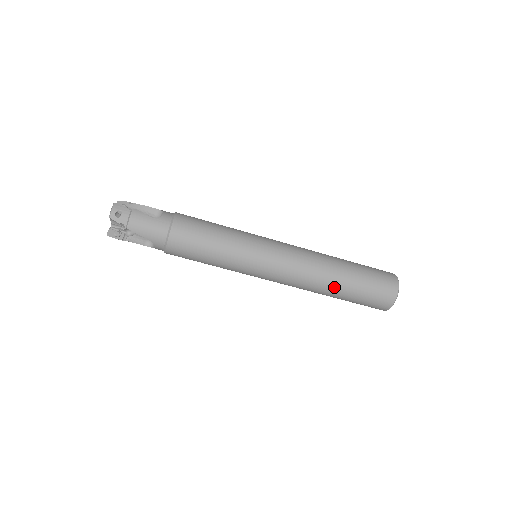
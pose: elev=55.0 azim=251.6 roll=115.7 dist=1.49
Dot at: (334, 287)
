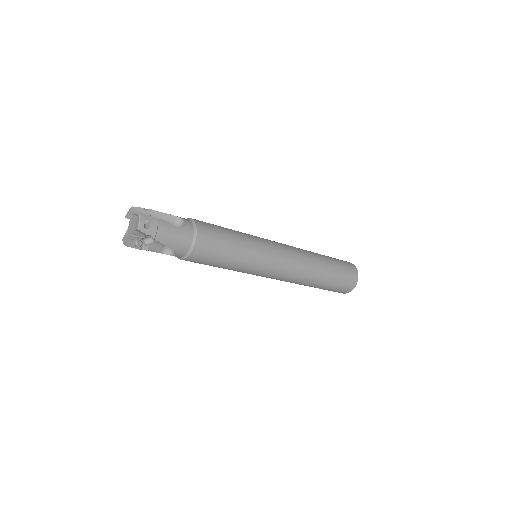
Dot at: (317, 280)
